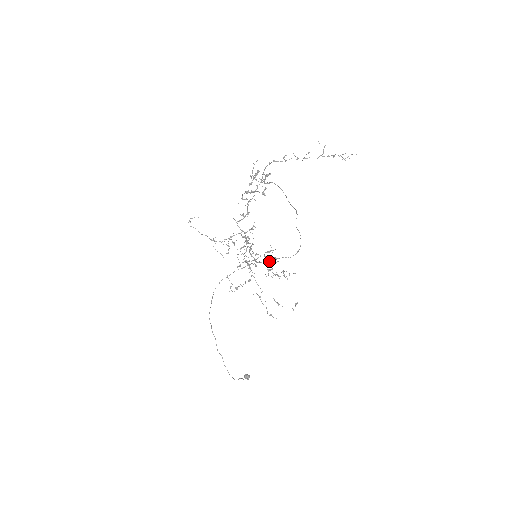
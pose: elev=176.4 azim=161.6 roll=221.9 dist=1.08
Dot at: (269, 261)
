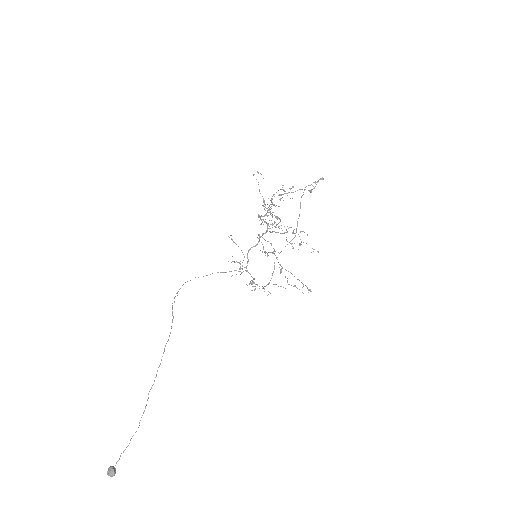
Dot at: occluded
